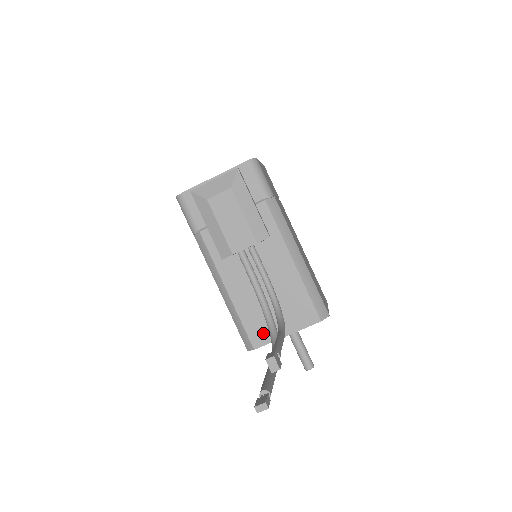
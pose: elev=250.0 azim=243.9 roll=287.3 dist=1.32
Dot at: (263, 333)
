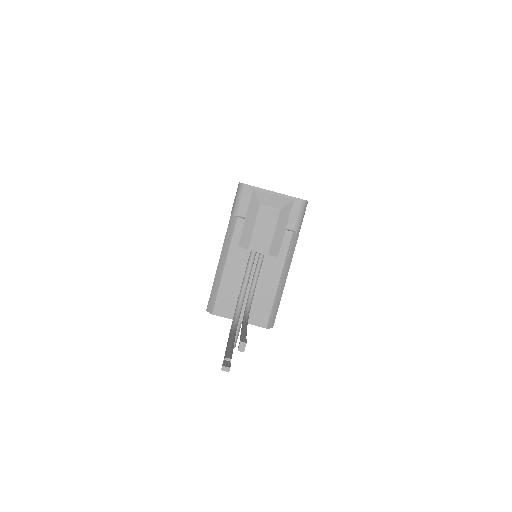
Dot at: (226, 309)
